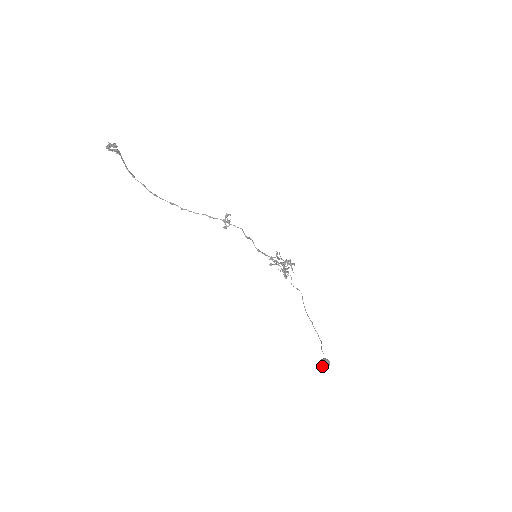
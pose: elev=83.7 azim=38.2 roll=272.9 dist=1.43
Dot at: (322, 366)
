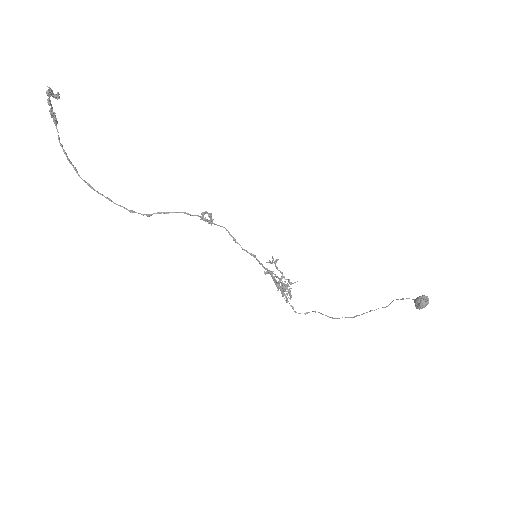
Dot at: (423, 302)
